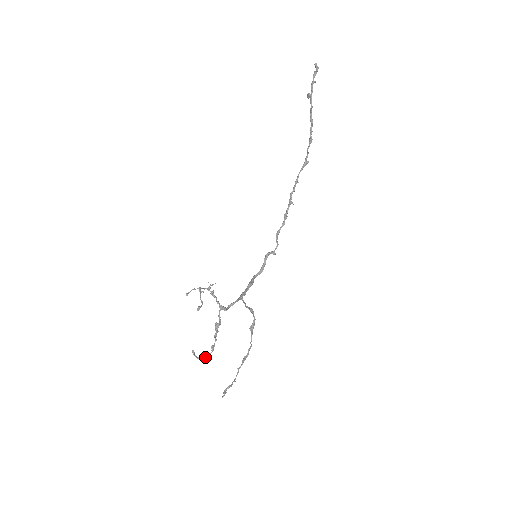
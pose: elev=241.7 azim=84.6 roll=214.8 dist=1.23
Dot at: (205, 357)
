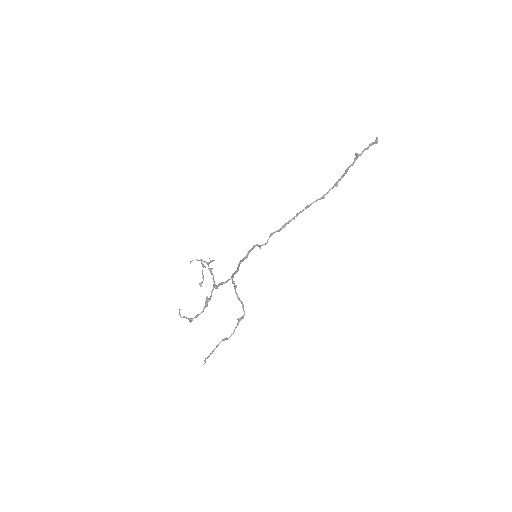
Dot at: (190, 320)
